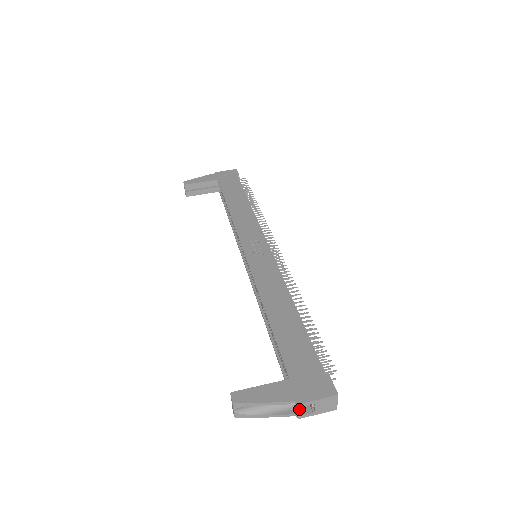
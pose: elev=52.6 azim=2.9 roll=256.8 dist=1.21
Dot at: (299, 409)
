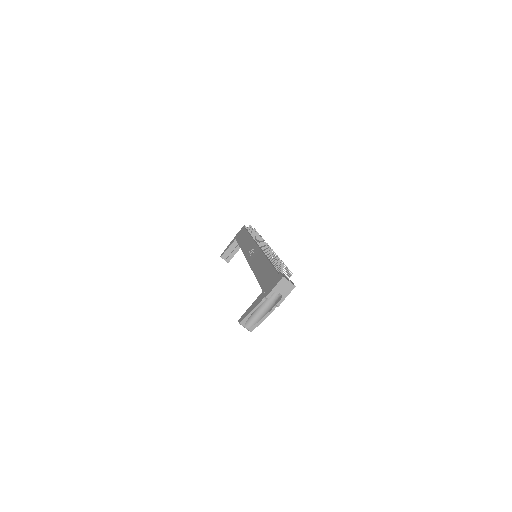
Dot at: (276, 302)
